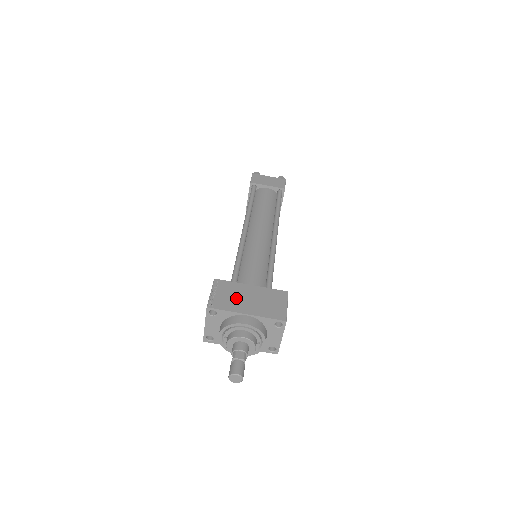
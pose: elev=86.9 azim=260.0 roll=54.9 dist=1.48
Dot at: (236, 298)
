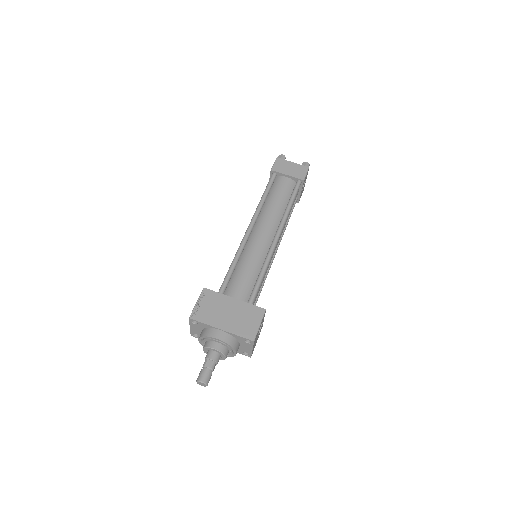
Dot at: (217, 311)
